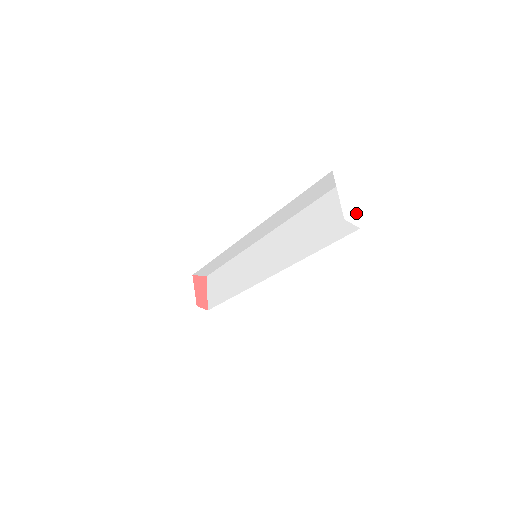
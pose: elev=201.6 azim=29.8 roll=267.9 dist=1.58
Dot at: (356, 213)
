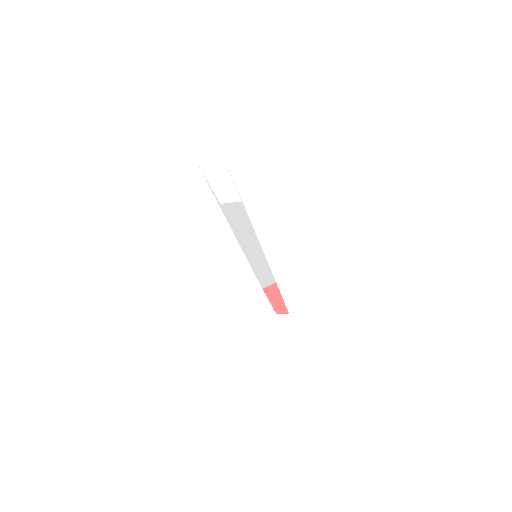
Dot at: (234, 189)
